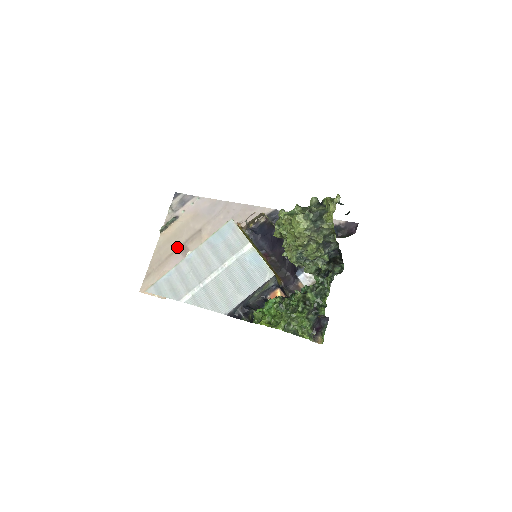
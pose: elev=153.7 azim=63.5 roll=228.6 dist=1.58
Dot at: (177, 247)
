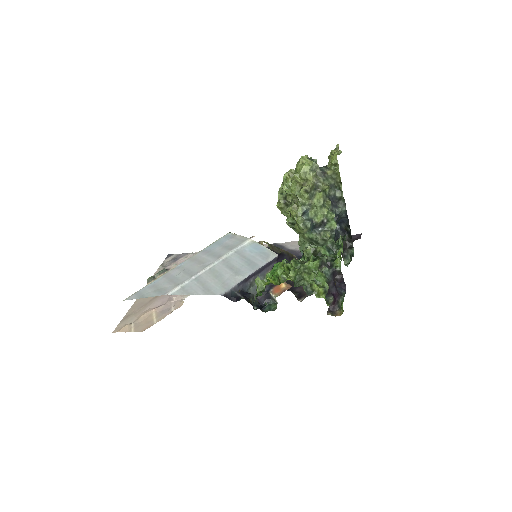
Dot at: occluded
